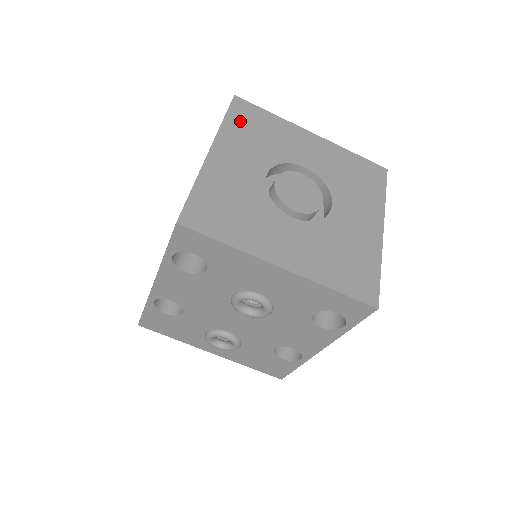
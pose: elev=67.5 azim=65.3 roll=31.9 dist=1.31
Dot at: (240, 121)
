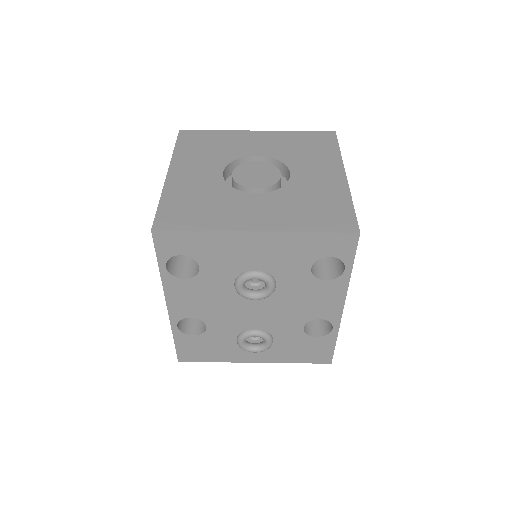
Dot at: (189, 145)
